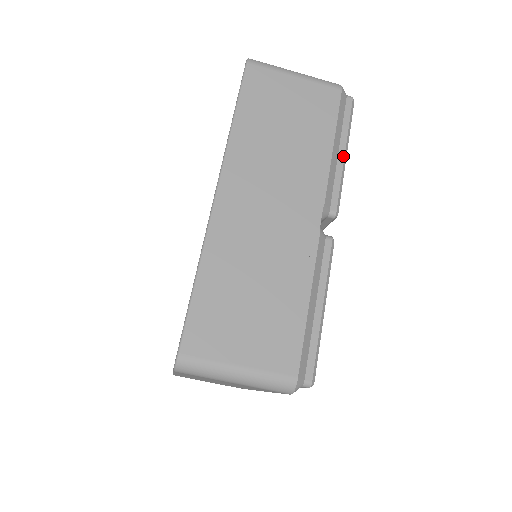
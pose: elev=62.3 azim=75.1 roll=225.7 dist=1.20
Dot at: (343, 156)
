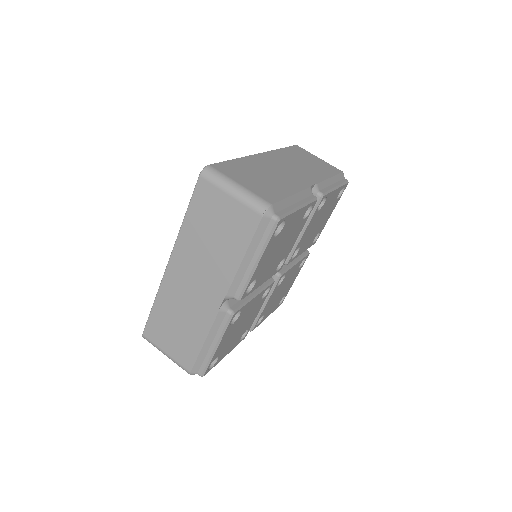
Dot at: (335, 186)
